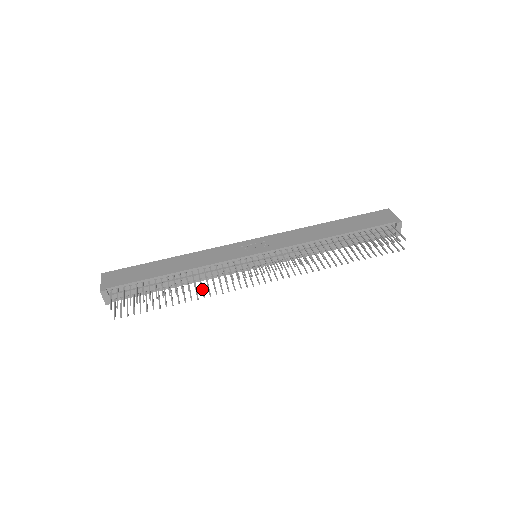
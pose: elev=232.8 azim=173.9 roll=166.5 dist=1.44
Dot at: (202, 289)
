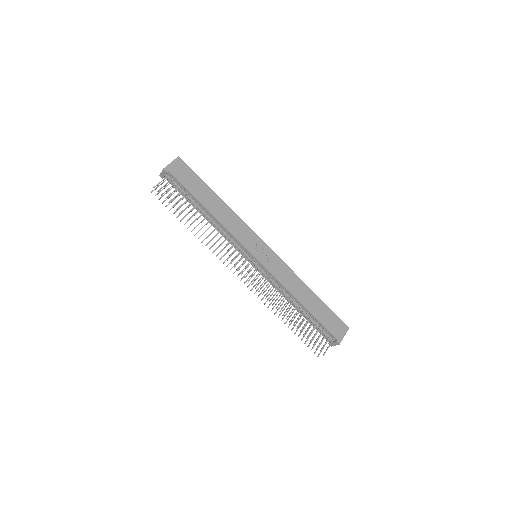
Dot at: occluded
